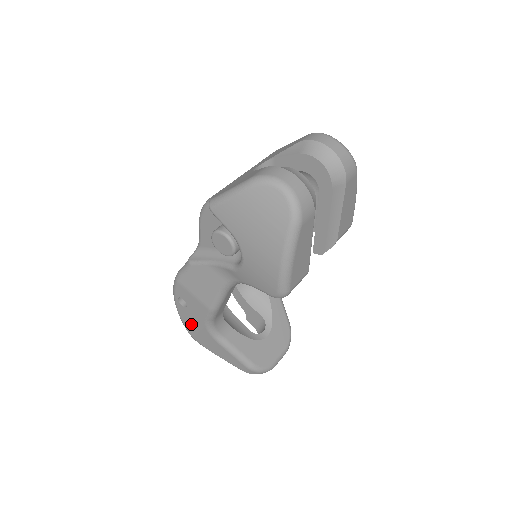
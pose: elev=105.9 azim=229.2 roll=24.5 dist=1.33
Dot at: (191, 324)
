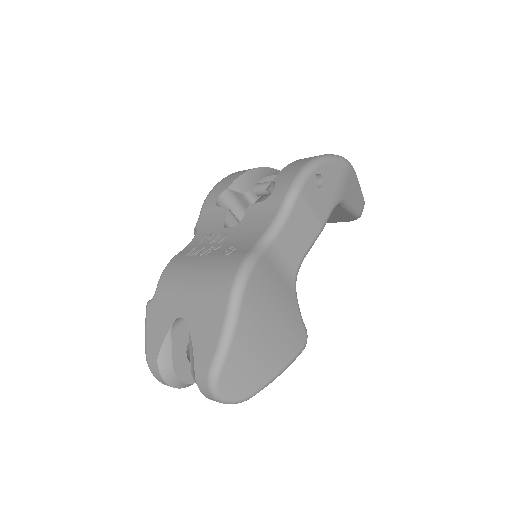
Dot at: occluded
